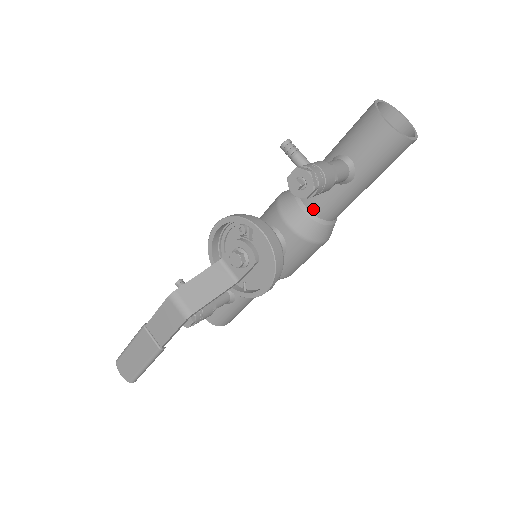
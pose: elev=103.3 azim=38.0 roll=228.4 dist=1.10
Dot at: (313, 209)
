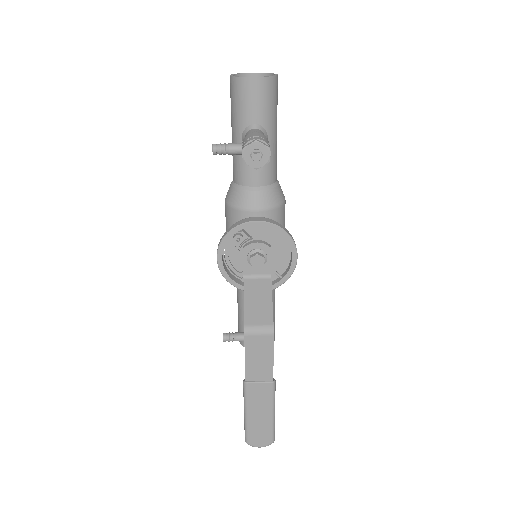
Dot at: (261, 183)
